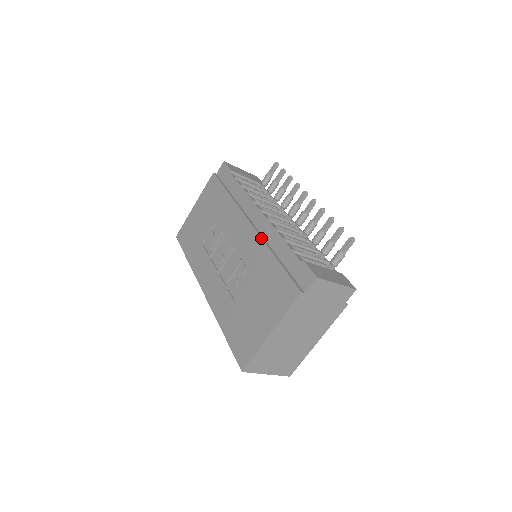
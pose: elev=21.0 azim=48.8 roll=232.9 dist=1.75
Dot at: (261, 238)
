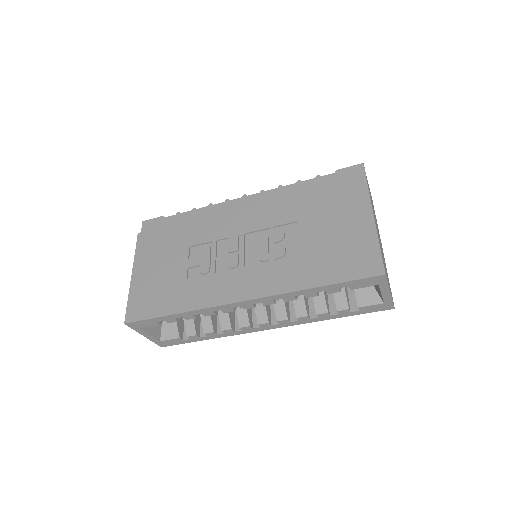
Dot at: (273, 198)
